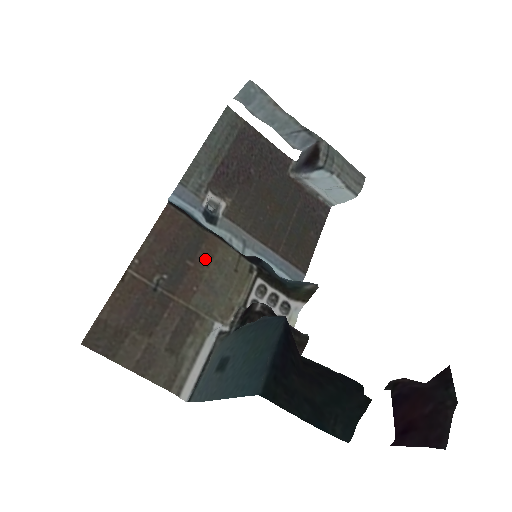
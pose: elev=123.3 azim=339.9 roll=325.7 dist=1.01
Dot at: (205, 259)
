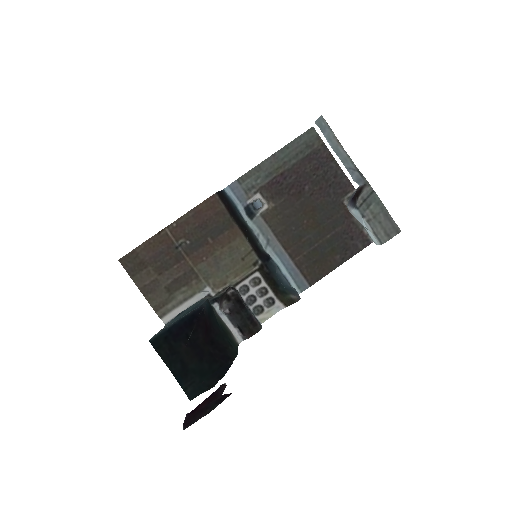
Dot at: (223, 242)
